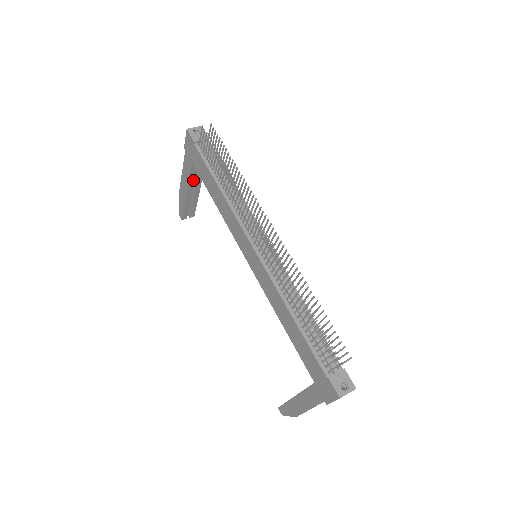
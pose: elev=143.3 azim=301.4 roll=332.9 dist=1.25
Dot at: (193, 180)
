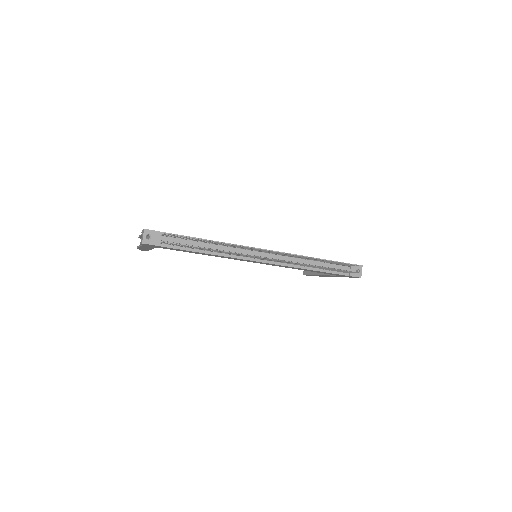
Dot at: occluded
